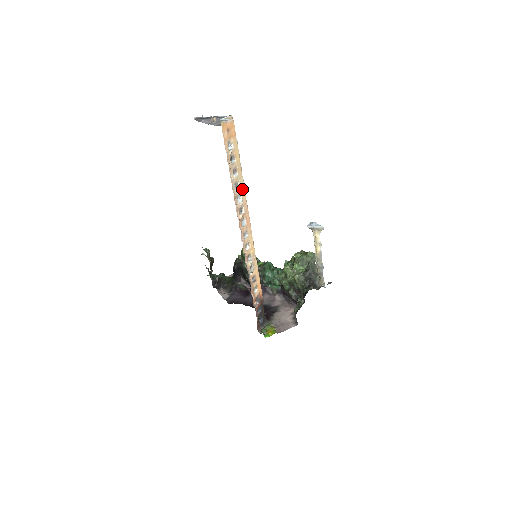
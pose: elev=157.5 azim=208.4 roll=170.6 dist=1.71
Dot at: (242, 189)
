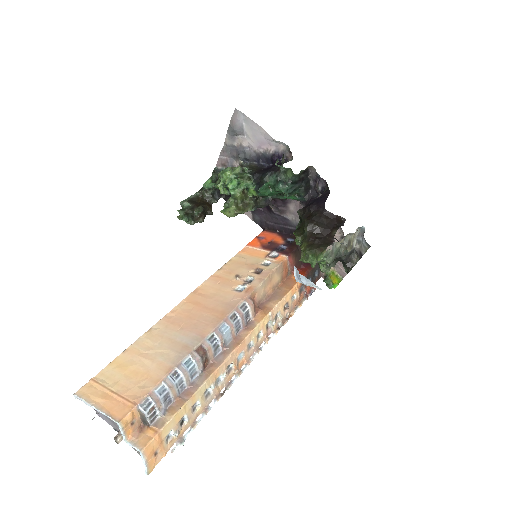
Dot at: (212, 381)
